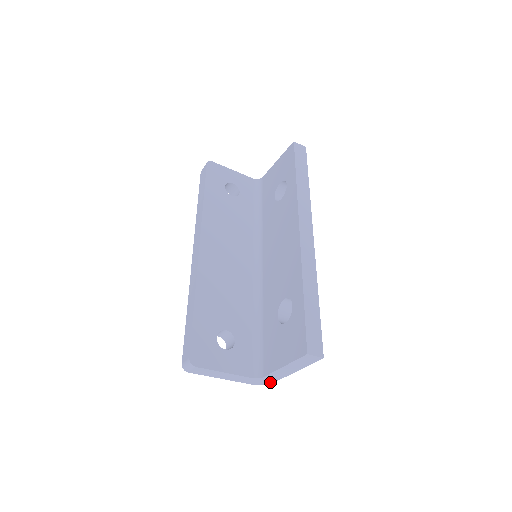
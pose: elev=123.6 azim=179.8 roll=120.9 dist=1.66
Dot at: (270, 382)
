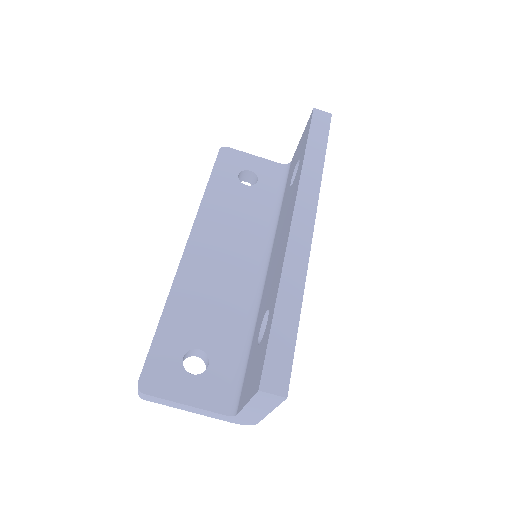
Dot at: (252, 423)
